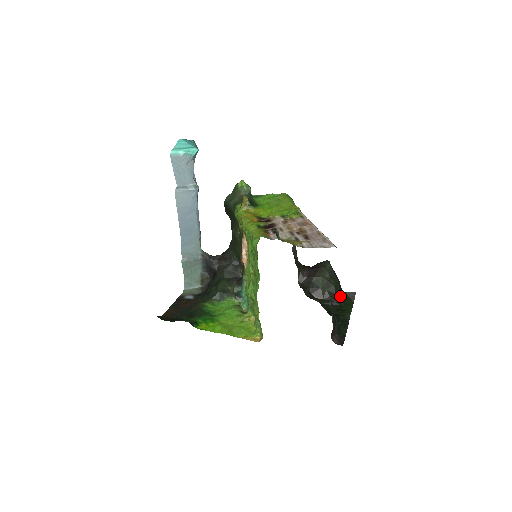
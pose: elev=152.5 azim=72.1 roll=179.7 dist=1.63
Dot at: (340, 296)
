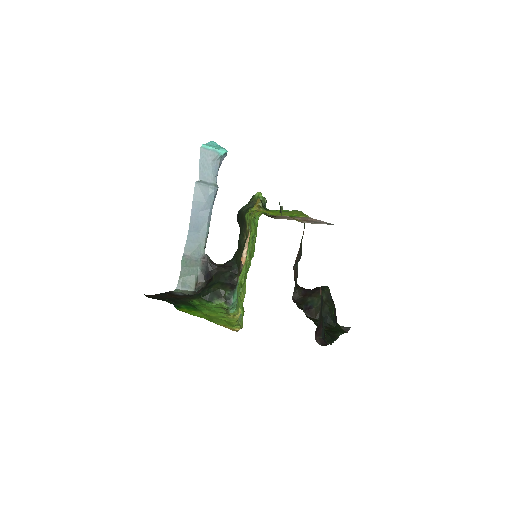
Dot at: (333, 320)
